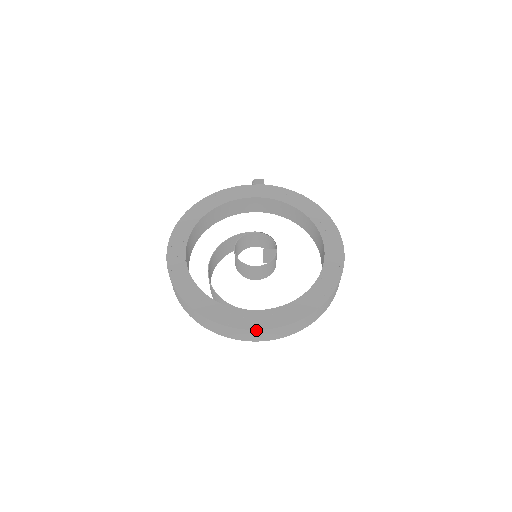
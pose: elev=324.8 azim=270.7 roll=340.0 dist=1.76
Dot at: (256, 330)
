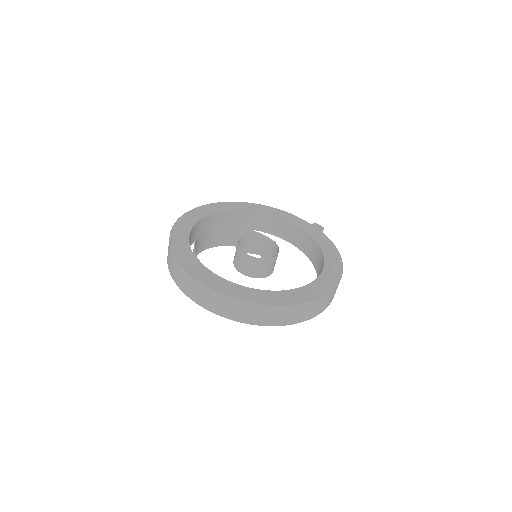
Dot at: (188, 273)
